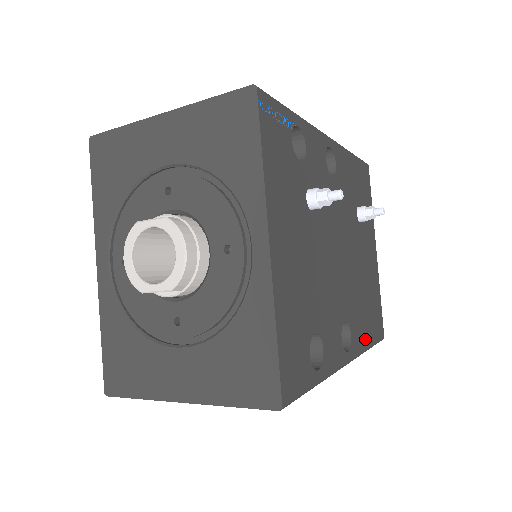
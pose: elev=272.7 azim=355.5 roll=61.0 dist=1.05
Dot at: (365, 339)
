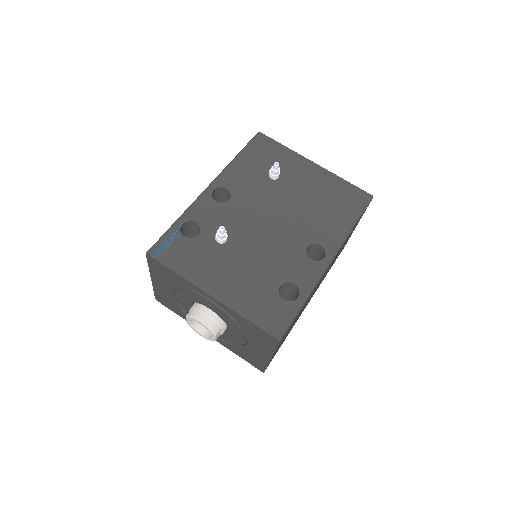
Dot at: (343, 227)
